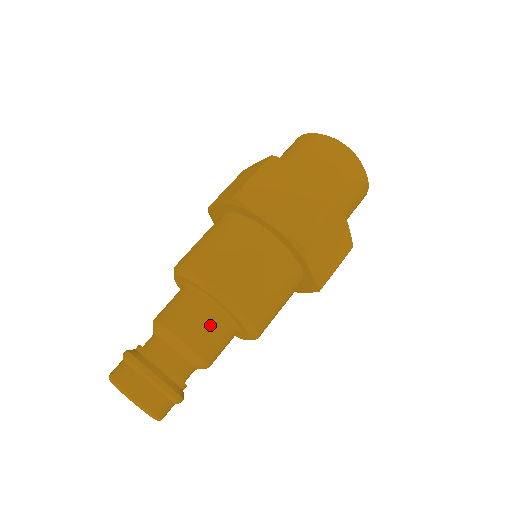
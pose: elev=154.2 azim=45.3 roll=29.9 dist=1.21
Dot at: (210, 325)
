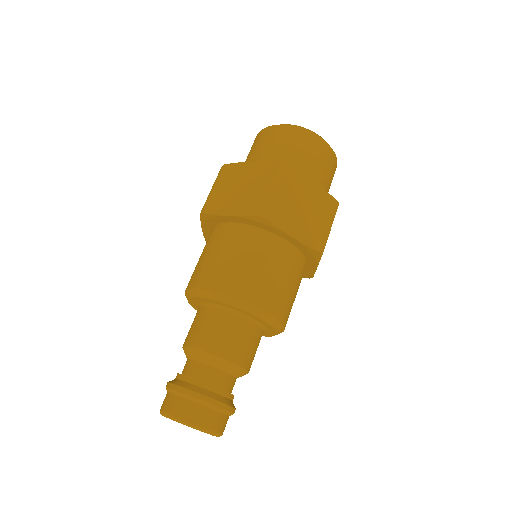
Dot at: (222, 327)
